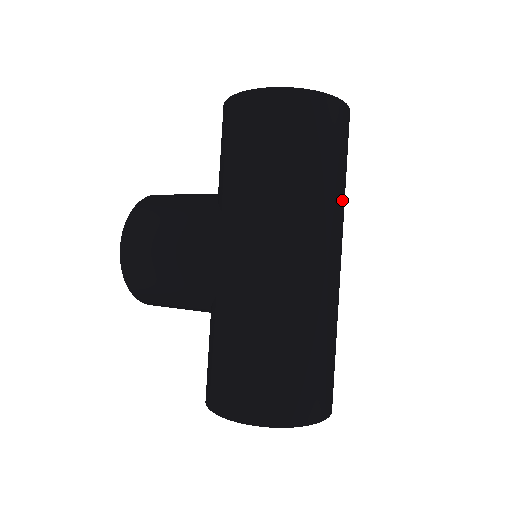
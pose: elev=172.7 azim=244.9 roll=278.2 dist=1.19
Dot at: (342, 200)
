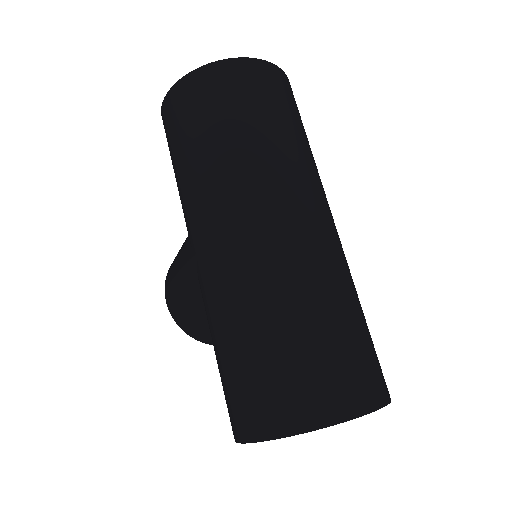
Dot at: (275, 151)
